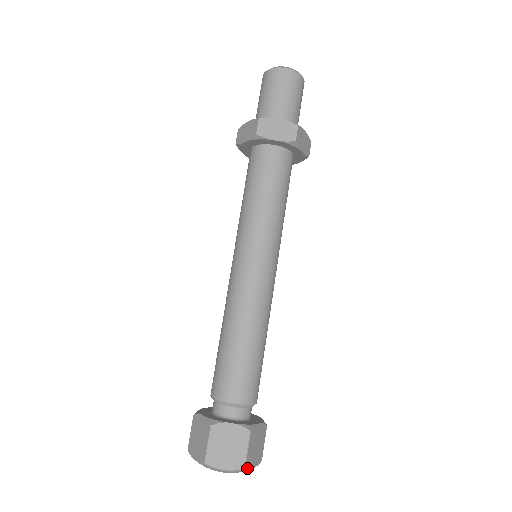
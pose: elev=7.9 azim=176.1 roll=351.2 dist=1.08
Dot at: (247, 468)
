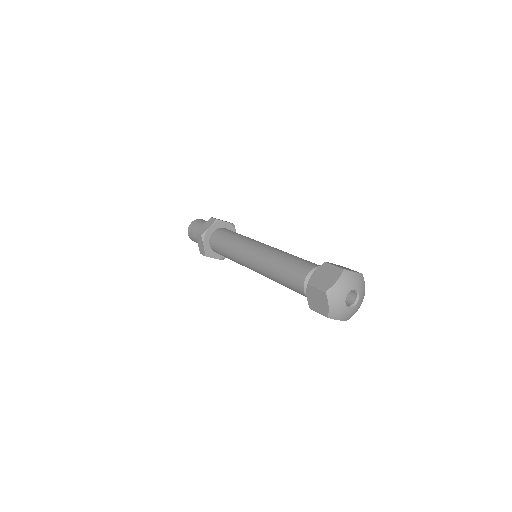
Dot at: (347, 270)
